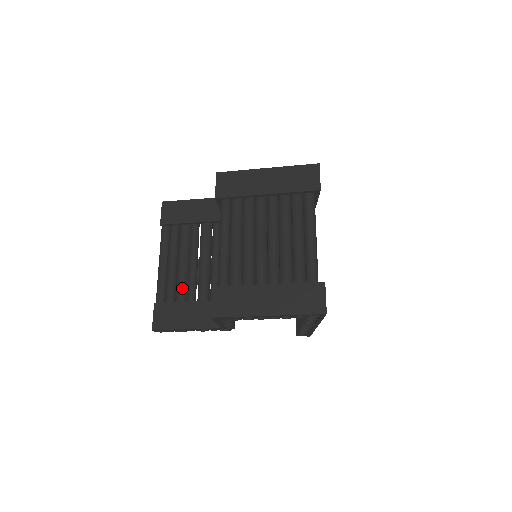
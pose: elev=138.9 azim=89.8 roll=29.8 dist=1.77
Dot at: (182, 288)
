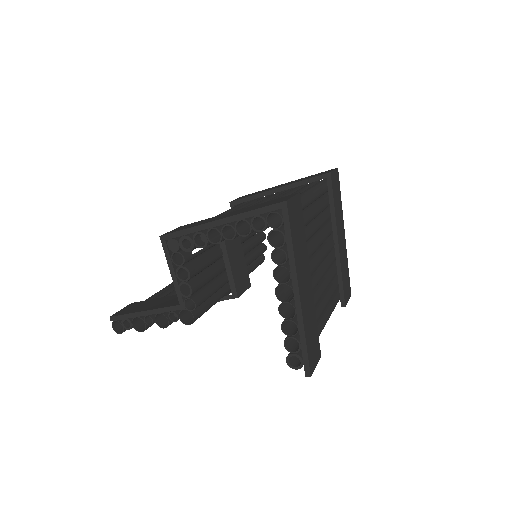
Dot at: (168, 295)
